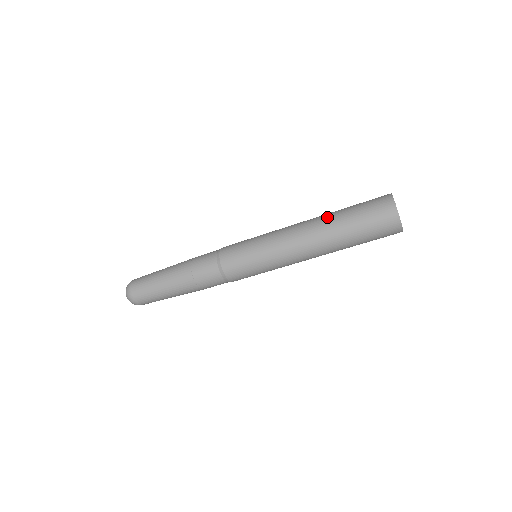
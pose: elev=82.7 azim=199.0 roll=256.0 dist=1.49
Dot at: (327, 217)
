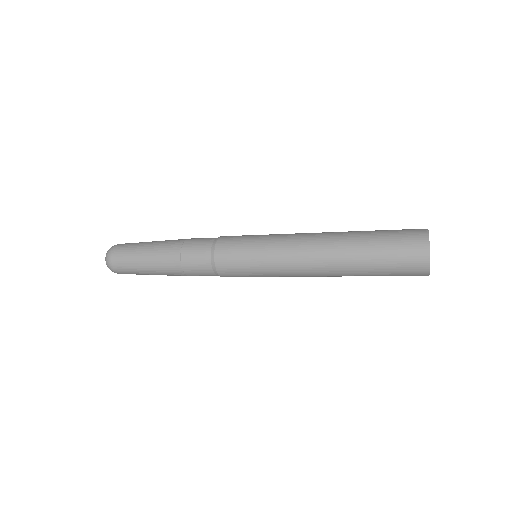
Dot at: (346, 256)
